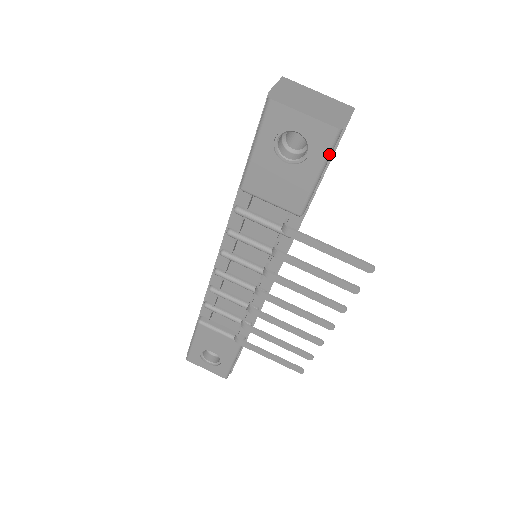
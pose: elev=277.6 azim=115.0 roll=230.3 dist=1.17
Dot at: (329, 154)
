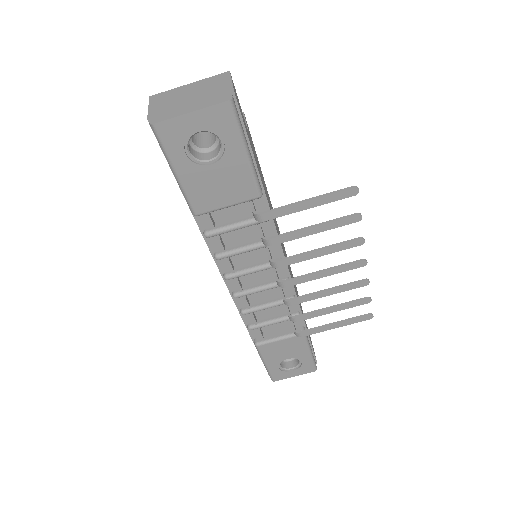
Dot at: (240, 127)
